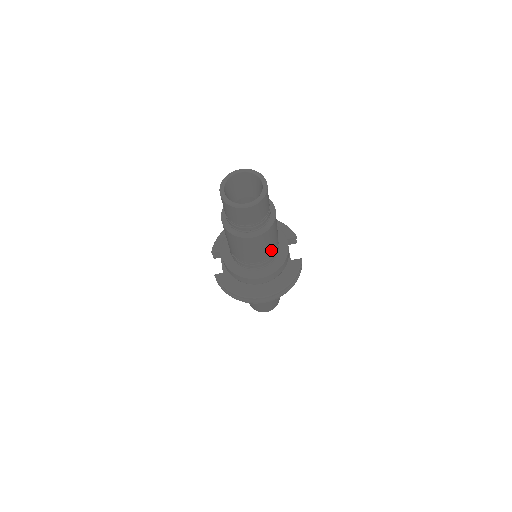
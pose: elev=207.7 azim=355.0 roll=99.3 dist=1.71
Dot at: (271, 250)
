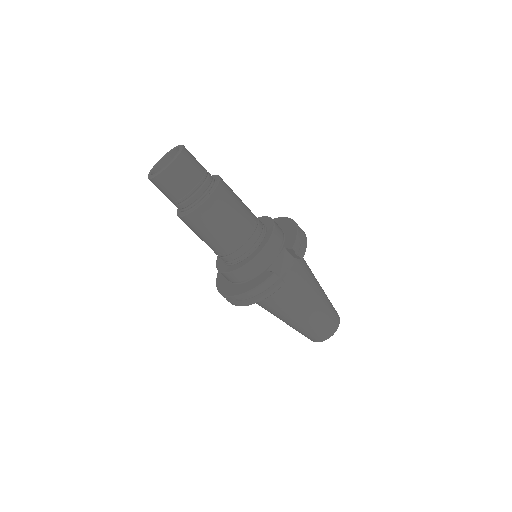
Dot at: (223, 243)
